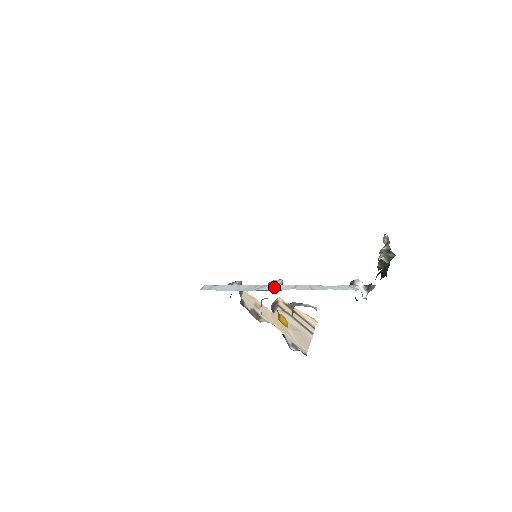
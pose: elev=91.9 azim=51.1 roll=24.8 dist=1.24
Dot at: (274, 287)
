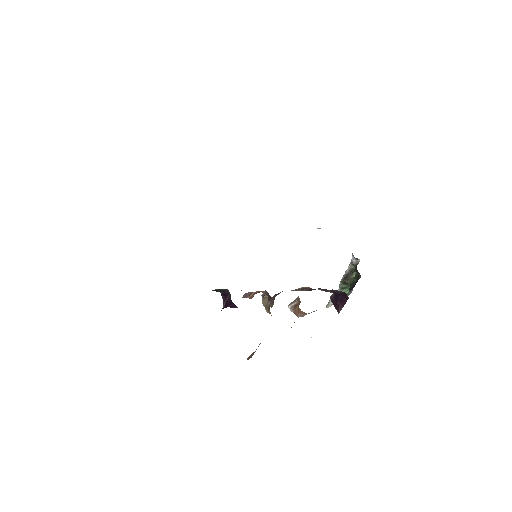
Dot at: occluded
